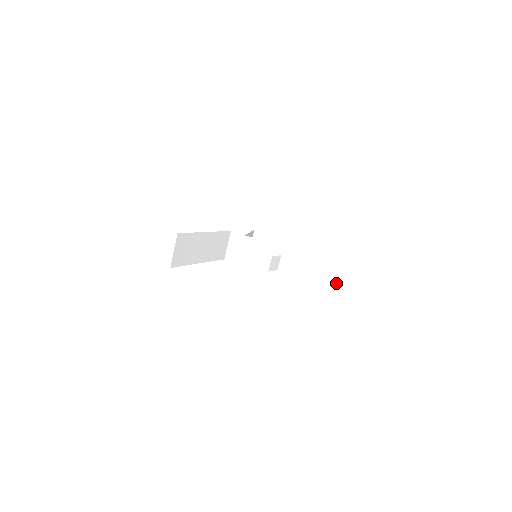
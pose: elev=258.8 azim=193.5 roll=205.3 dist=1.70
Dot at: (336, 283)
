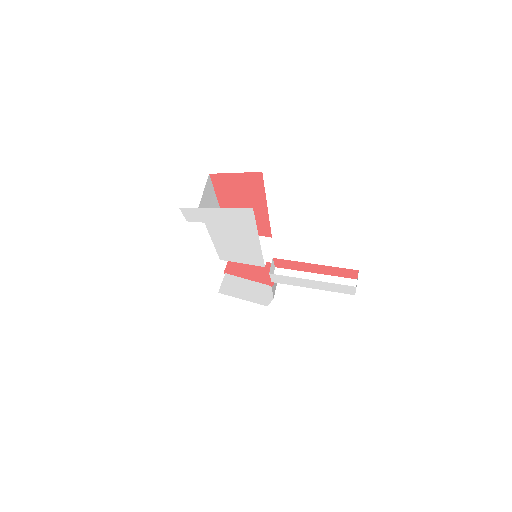
Dot at: occluded
